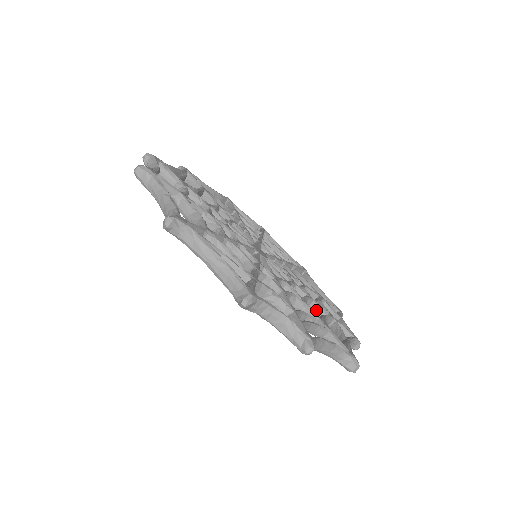
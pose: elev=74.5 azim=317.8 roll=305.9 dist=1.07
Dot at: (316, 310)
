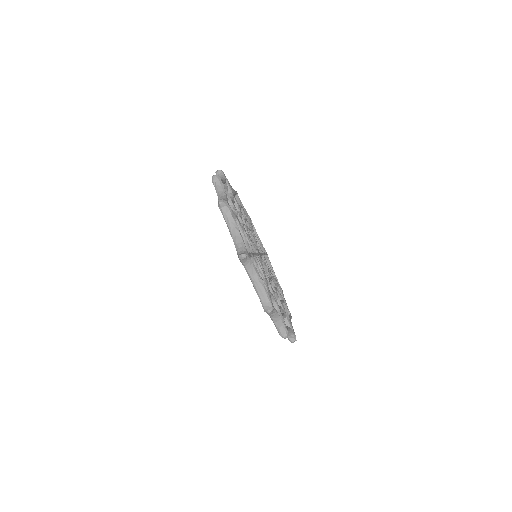
Dot at: occluded
